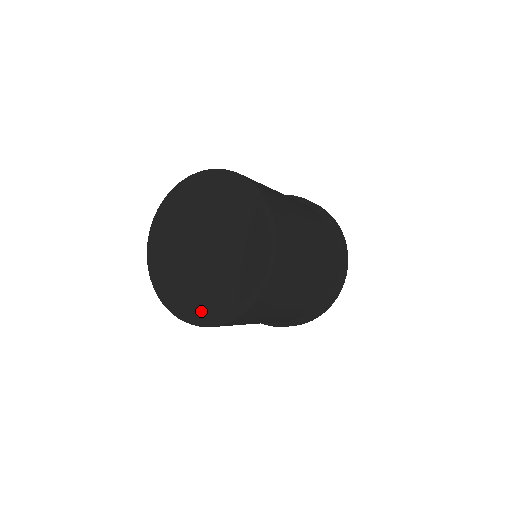
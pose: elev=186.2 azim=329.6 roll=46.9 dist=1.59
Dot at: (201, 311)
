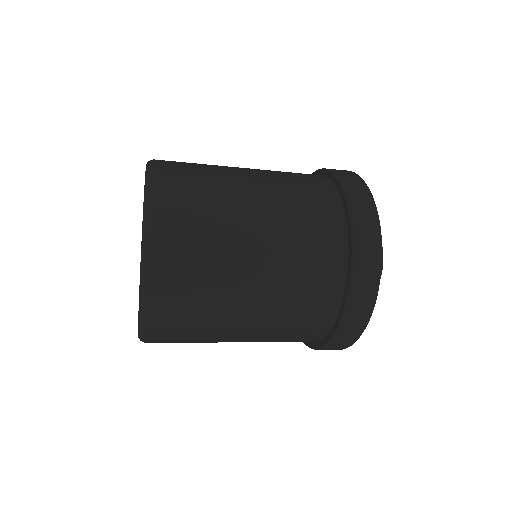
Dot at: occluded
